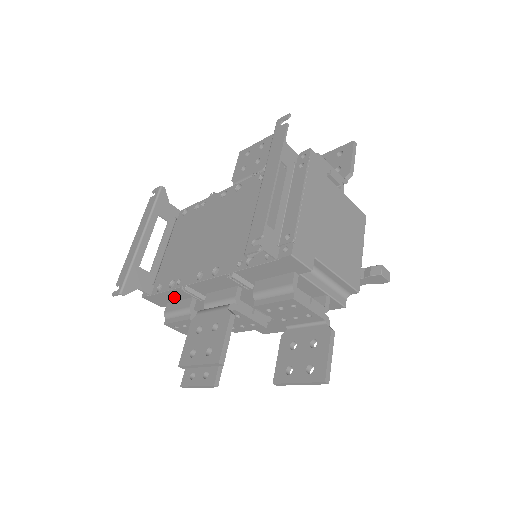
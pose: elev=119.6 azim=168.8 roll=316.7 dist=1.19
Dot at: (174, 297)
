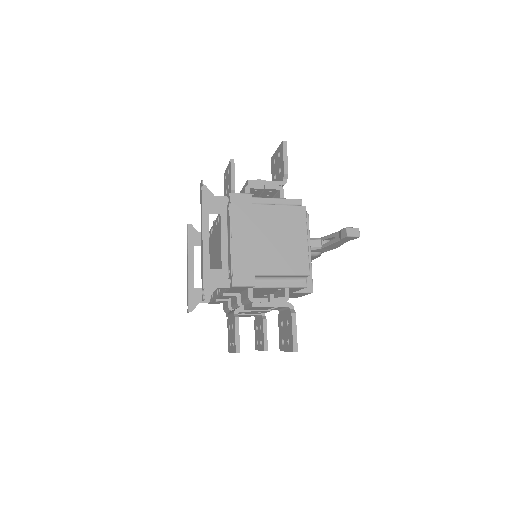
Dot at: occluded
